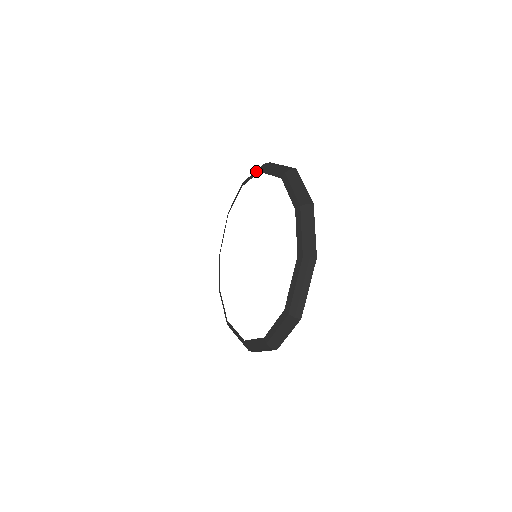
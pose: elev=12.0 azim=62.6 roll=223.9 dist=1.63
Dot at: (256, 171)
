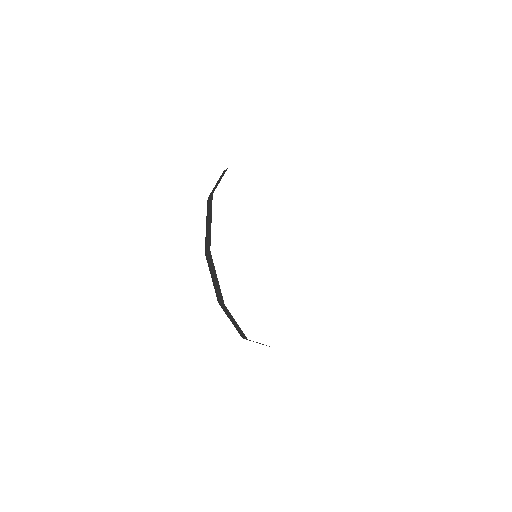
Dot at: occluded
